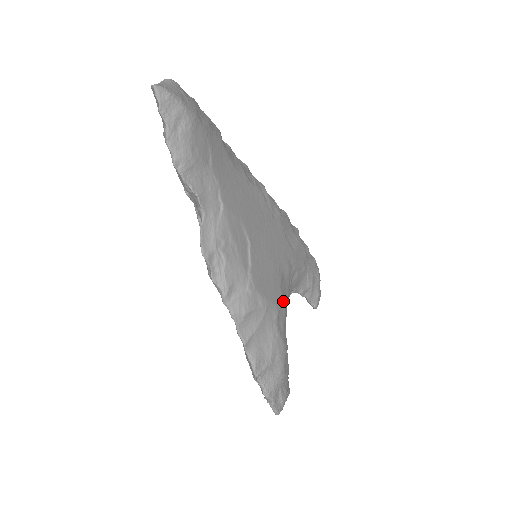
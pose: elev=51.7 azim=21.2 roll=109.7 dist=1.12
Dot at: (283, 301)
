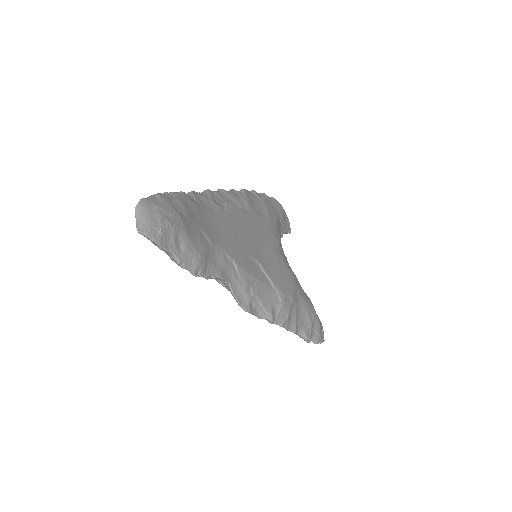
Dot at: occluded
